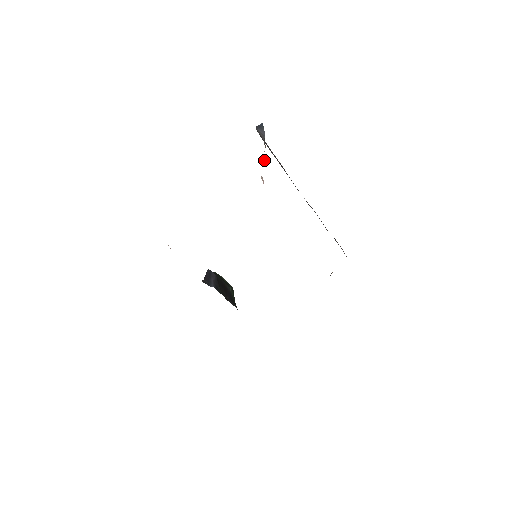
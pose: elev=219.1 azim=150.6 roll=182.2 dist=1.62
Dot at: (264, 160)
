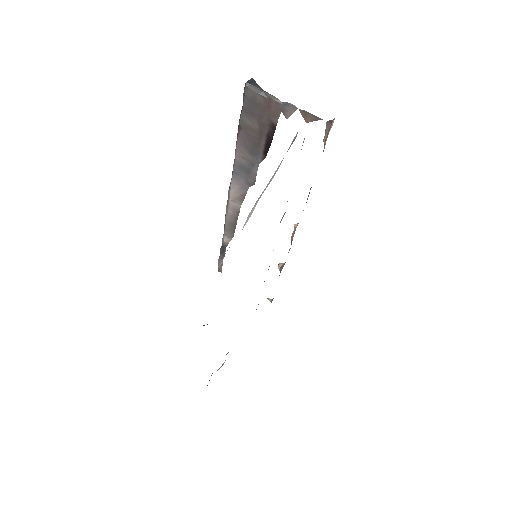
Dot at: (304, 110)
